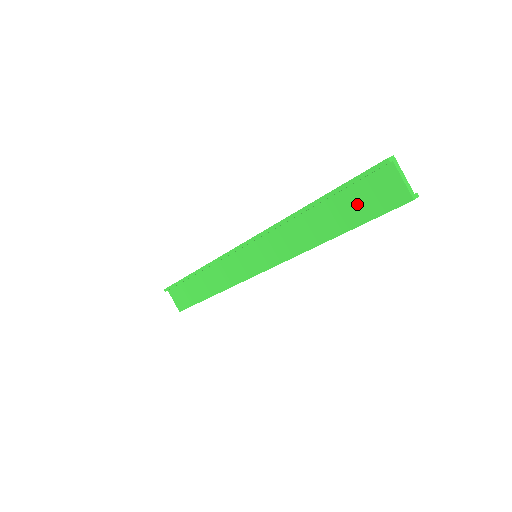
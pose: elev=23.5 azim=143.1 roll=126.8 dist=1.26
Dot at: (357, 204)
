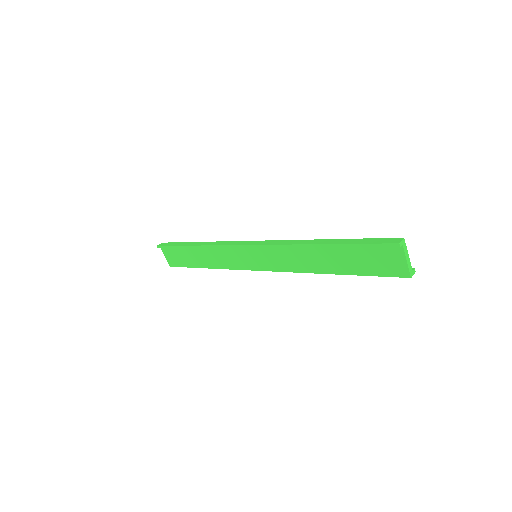
Dot at: (361, 260)
